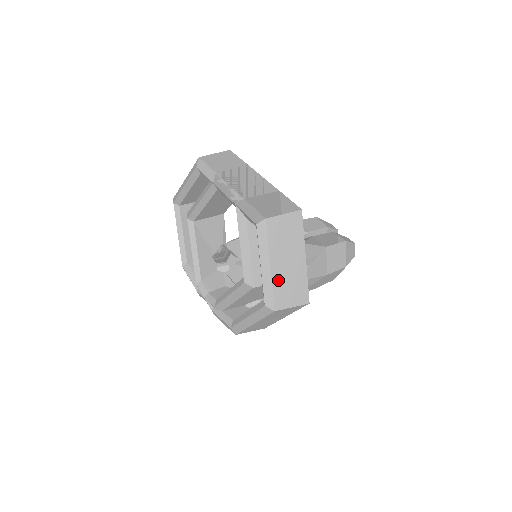
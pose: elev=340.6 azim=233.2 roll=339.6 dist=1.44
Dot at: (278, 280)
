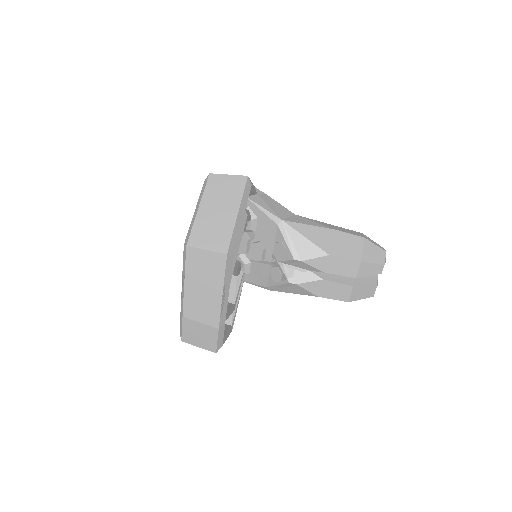
Dot at: occluded
